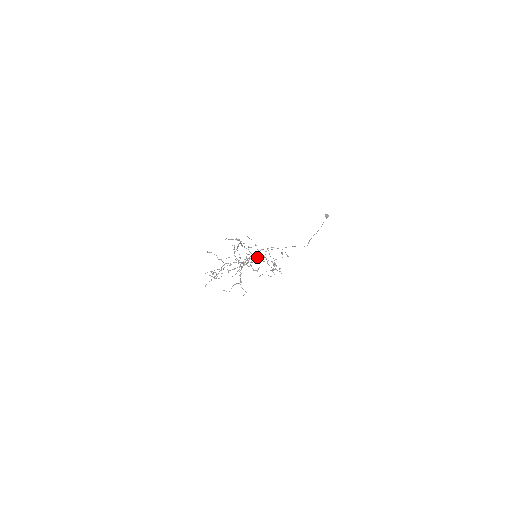
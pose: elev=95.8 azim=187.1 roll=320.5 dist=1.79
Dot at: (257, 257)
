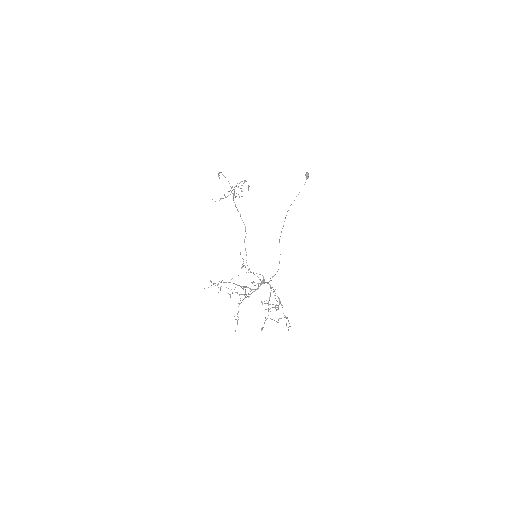
Dot at: occluded
